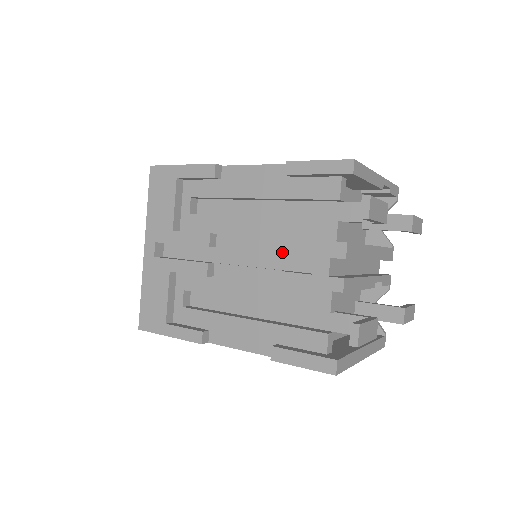
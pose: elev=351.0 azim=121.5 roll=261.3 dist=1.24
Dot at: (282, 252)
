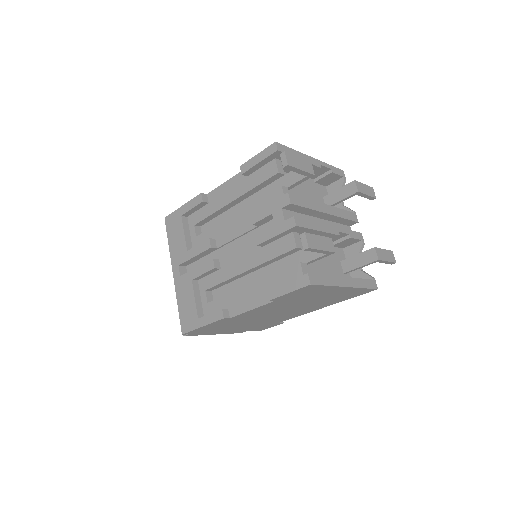
Dot at: (254, 223)
